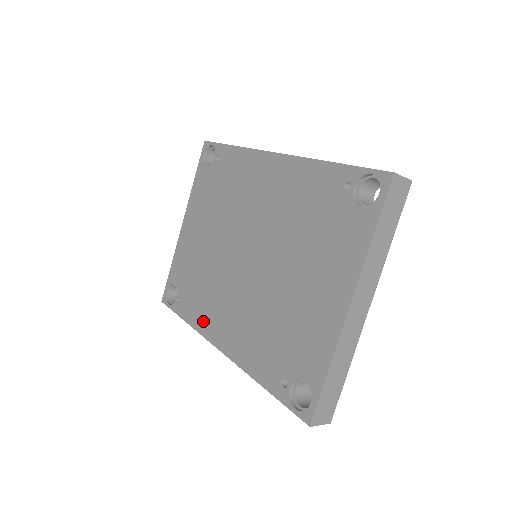
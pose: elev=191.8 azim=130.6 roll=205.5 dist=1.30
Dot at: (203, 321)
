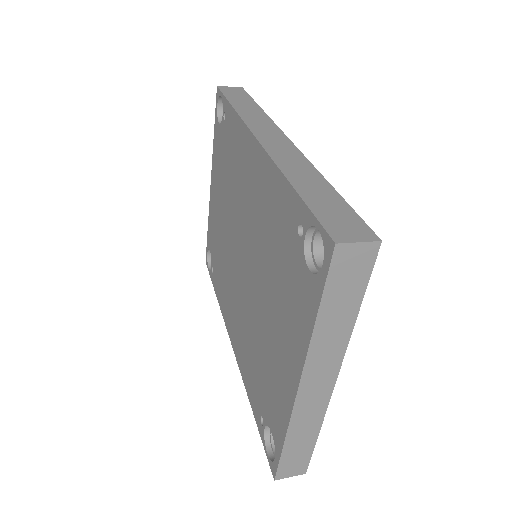
Dot at: (223, 306)
